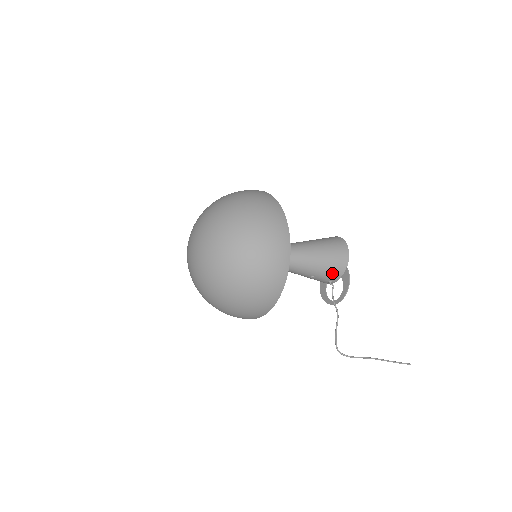
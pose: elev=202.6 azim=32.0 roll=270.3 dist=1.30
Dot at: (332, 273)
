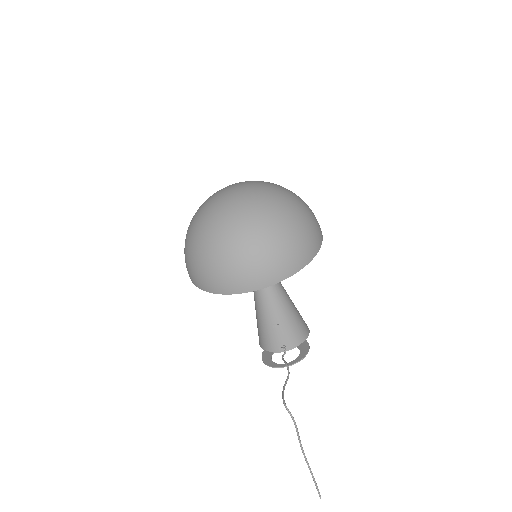
Dot at: (294, 334)
